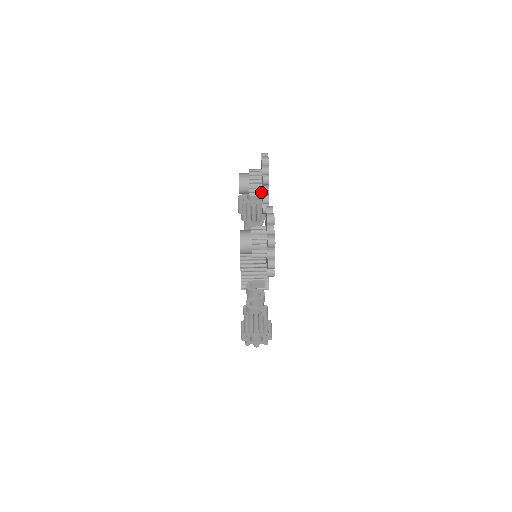
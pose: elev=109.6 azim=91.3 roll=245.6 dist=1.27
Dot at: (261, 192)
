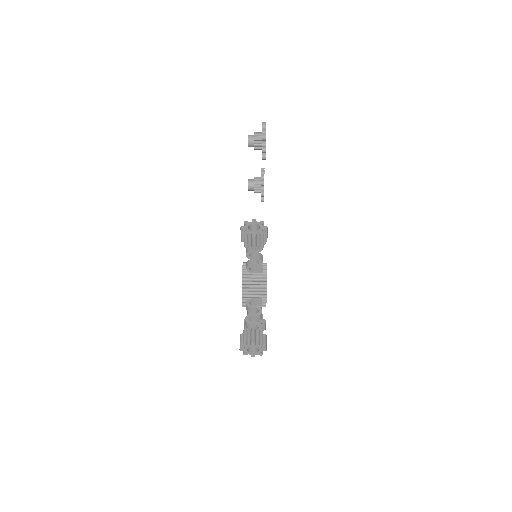
Dot at: (260, 179)
